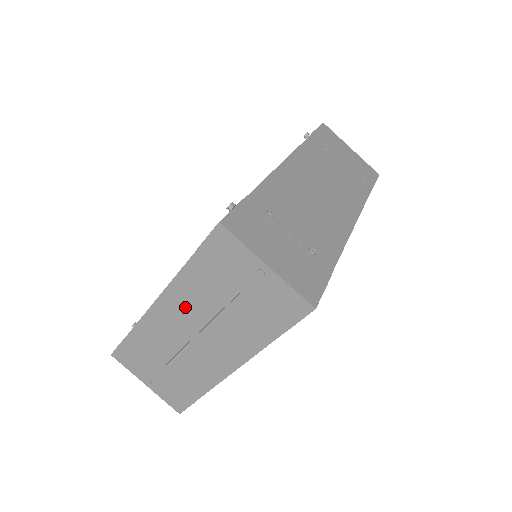
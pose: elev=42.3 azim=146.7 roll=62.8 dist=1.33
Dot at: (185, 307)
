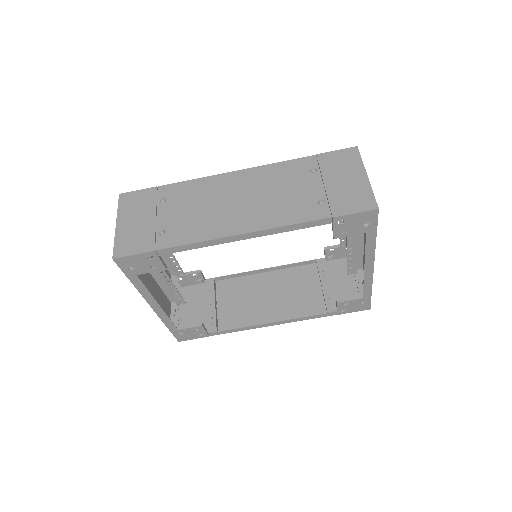
Dot at: occluded
